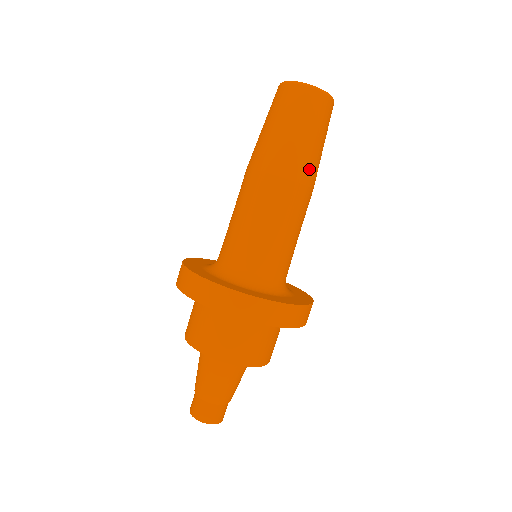
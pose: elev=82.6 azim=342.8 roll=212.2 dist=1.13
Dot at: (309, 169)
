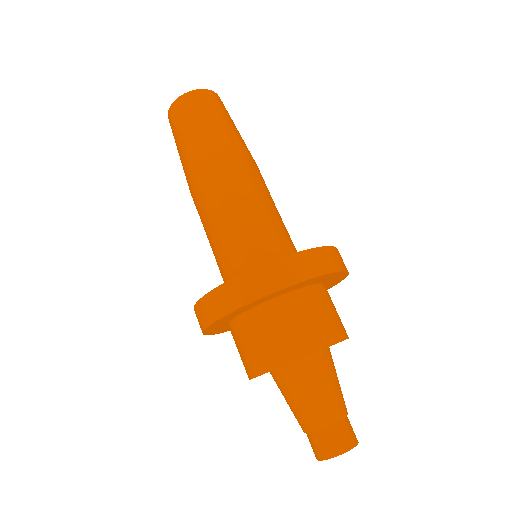
Dot at: (219, 149)
